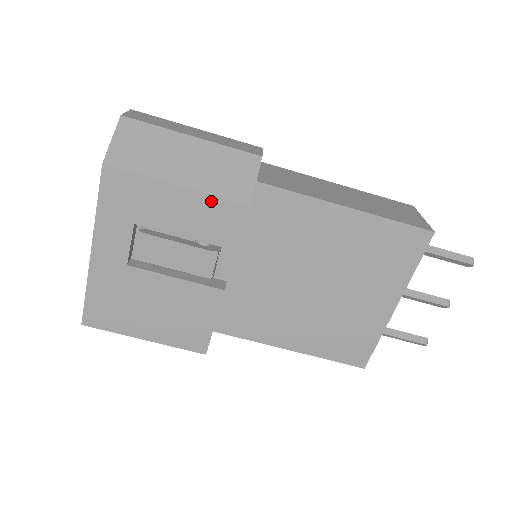
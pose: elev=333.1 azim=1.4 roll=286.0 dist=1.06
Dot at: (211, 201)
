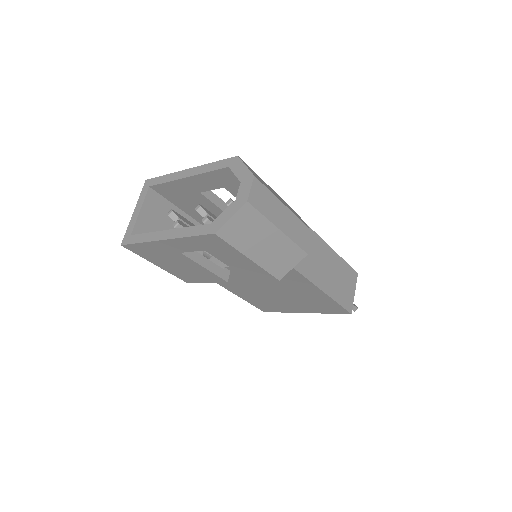
Dot at: (261, 270)
